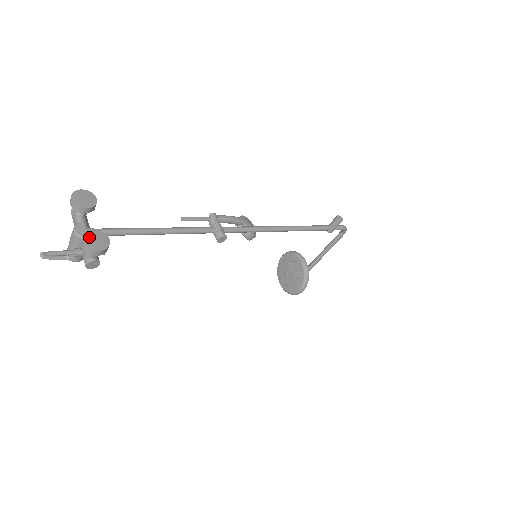
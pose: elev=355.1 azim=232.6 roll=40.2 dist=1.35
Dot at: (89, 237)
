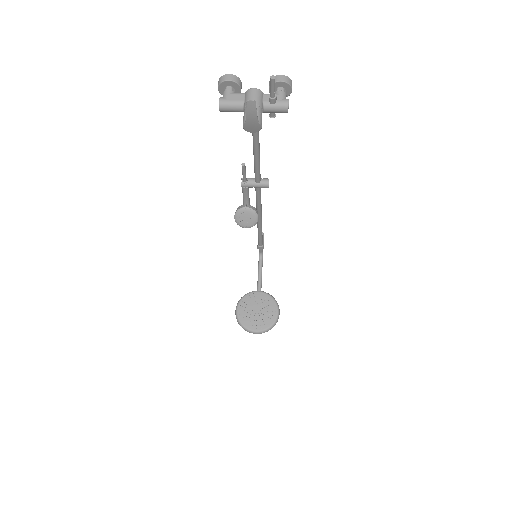
Dot at: (277, 79)
